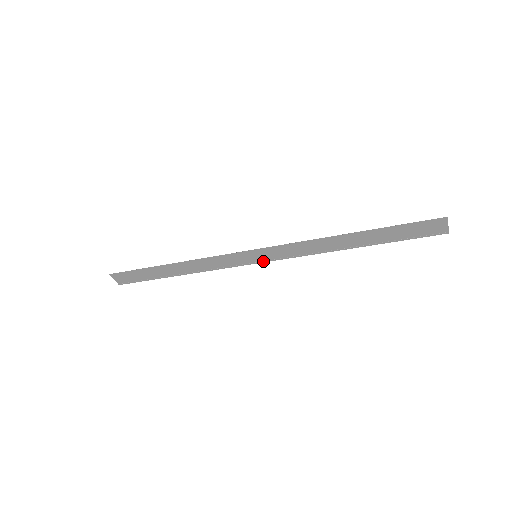
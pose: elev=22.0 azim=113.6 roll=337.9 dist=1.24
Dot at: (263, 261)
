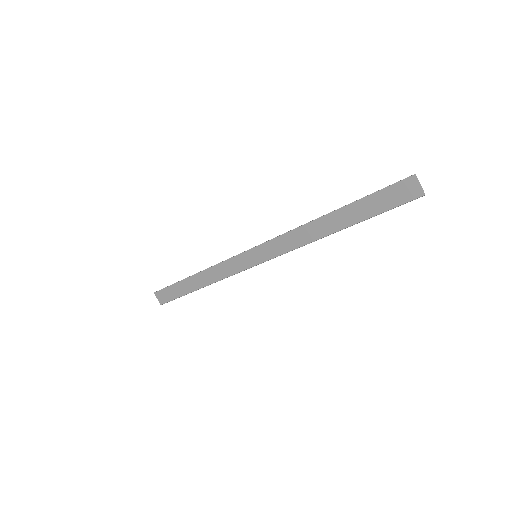
Dot at: (263, 262)
